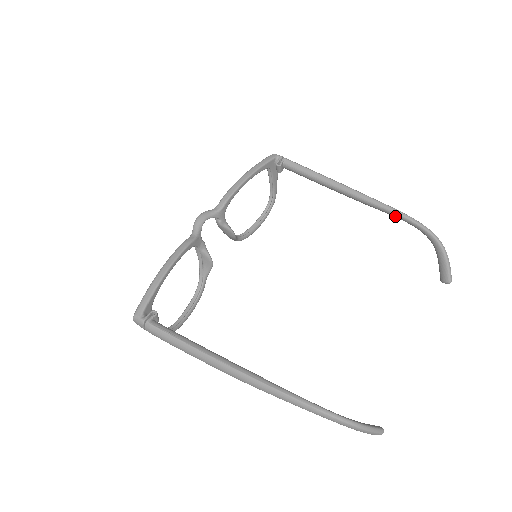
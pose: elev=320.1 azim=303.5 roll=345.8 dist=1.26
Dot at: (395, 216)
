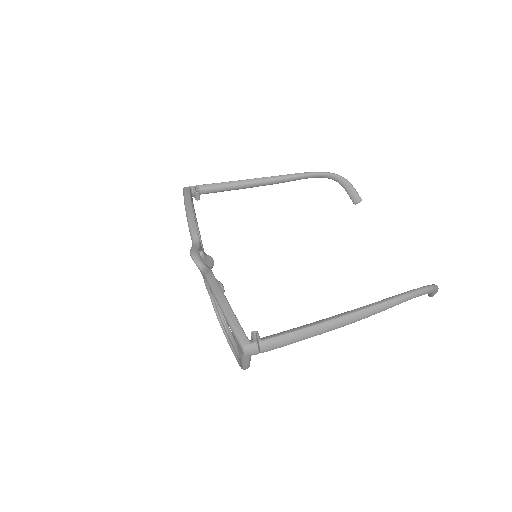
Dot at: (305, 178)
